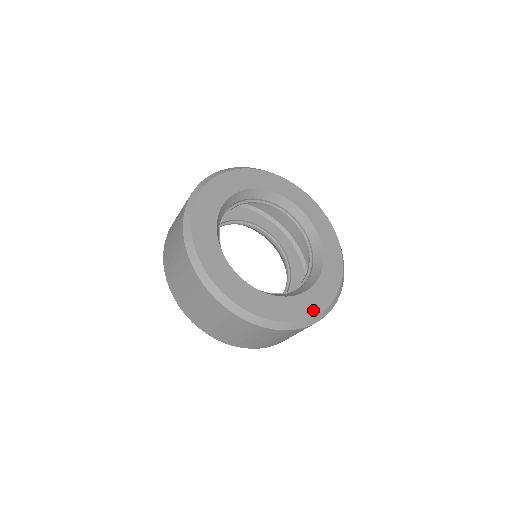
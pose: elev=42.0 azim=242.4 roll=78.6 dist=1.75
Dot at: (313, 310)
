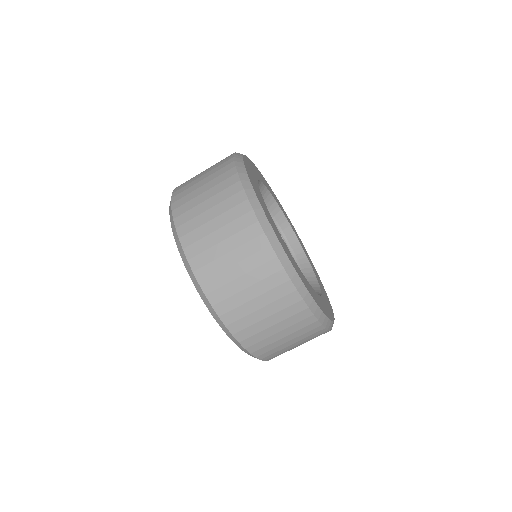
Dot at: (320, 306)
